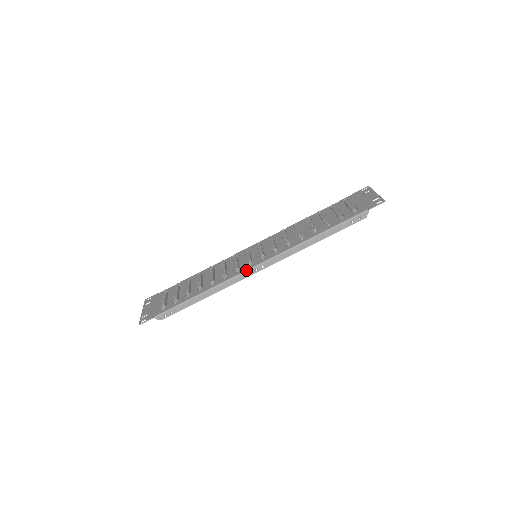
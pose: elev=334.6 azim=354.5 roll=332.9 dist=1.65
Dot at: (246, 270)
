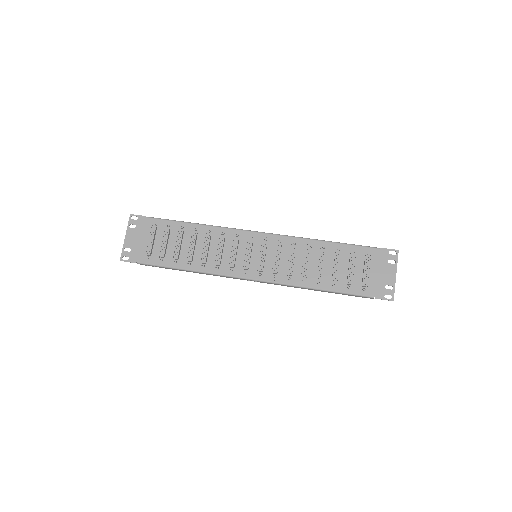
Dot at: (240, 277)
